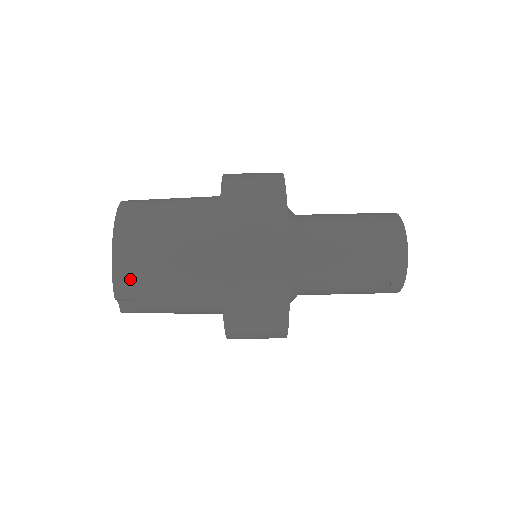
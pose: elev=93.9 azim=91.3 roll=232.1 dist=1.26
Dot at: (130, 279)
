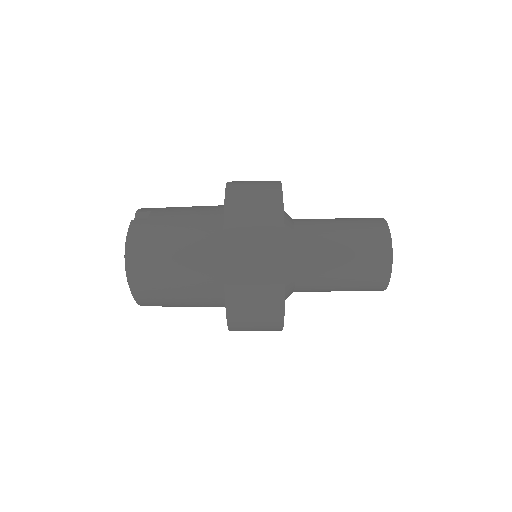
Dot at: occluded
